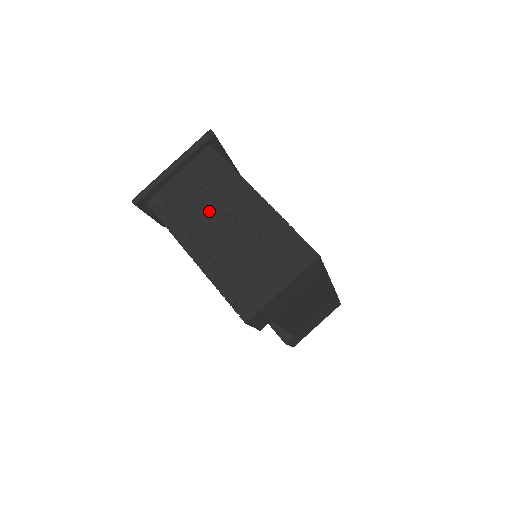
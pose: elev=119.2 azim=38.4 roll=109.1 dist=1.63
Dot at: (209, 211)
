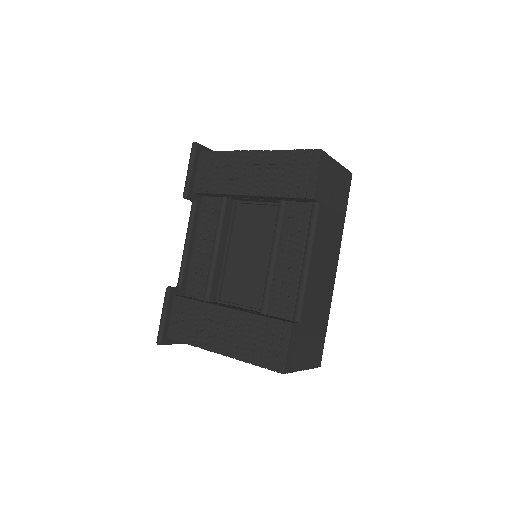
Dot at: occluded
